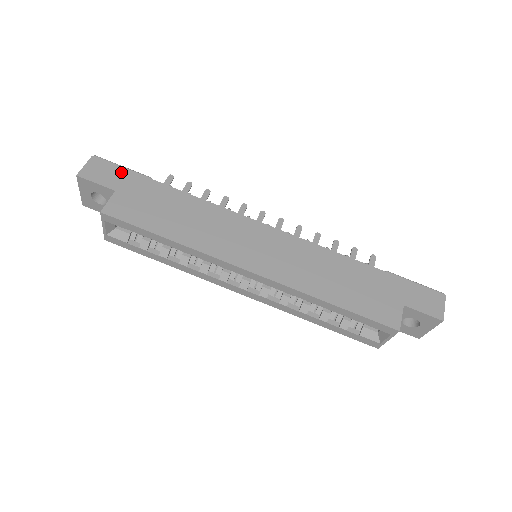
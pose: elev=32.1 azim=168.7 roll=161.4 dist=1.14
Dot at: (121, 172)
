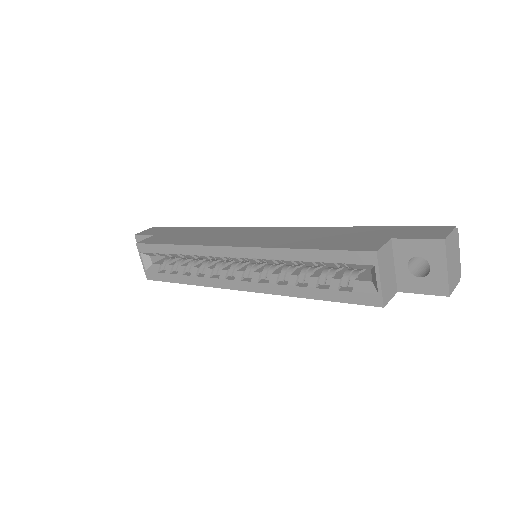
Dot at: (166, 229)
